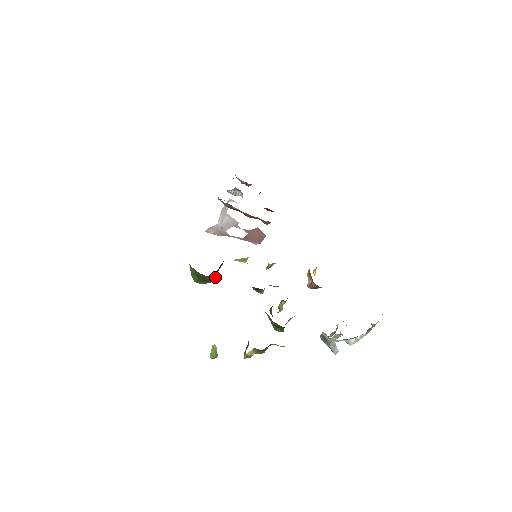
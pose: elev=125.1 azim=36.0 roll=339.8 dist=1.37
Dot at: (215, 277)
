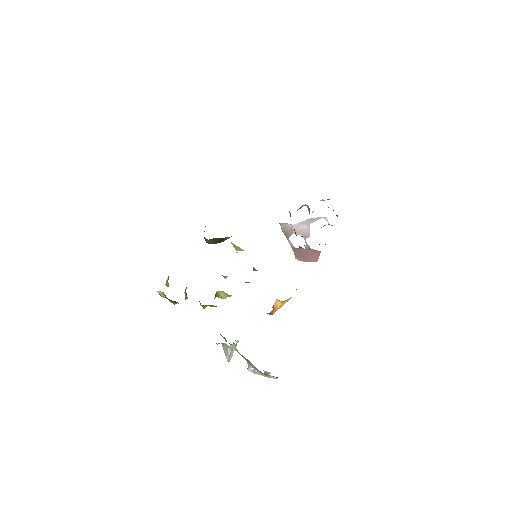
Dot at: (213, 243)
